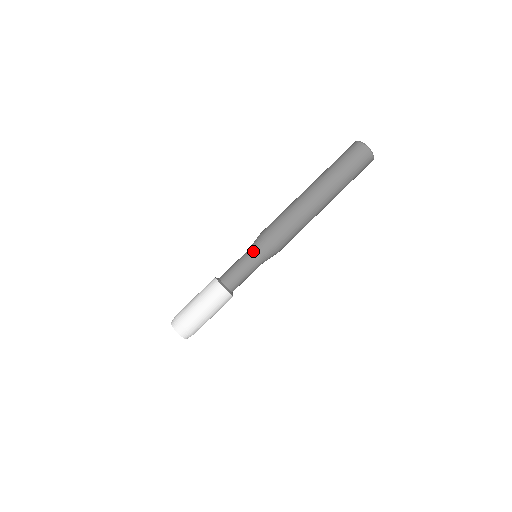
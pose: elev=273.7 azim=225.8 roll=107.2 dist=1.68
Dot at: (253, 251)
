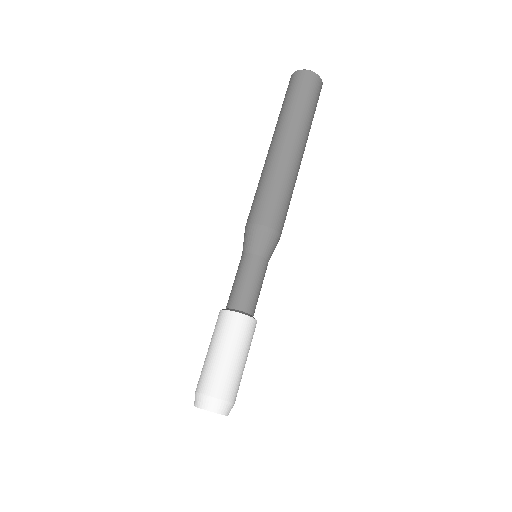
Dot at: (249, 249)
